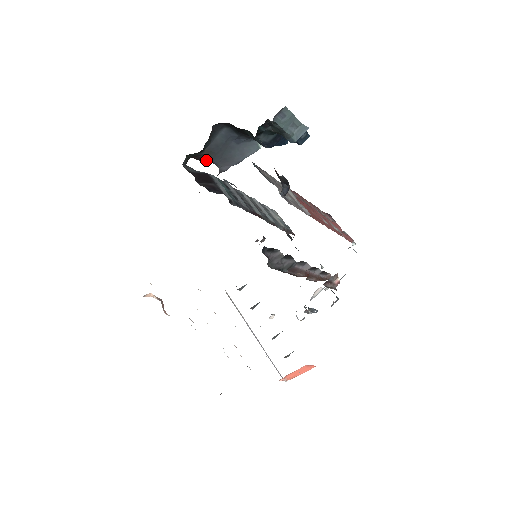
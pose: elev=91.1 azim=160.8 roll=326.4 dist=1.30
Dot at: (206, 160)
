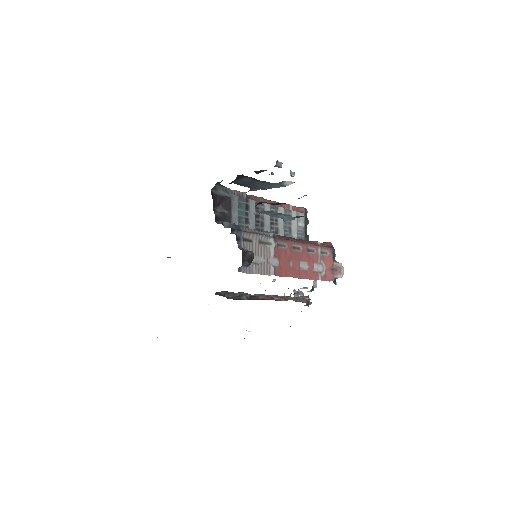
Dot at: occluded
